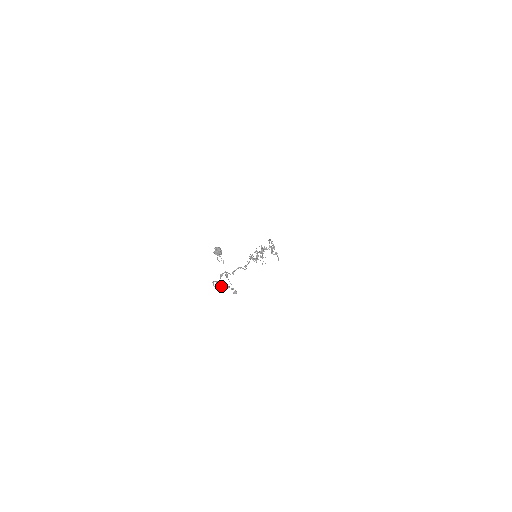
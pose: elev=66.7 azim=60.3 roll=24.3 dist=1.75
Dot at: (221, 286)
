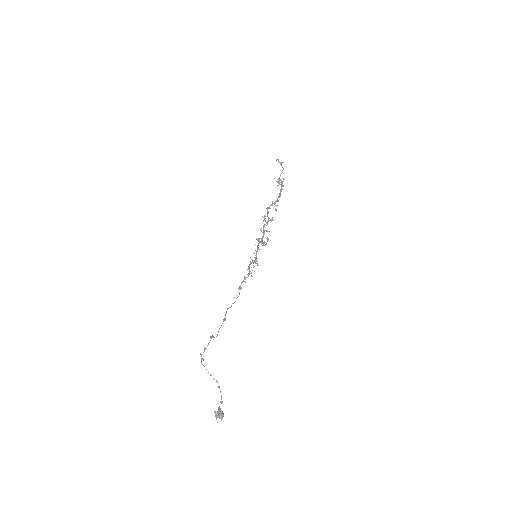
Dot at: occluded
